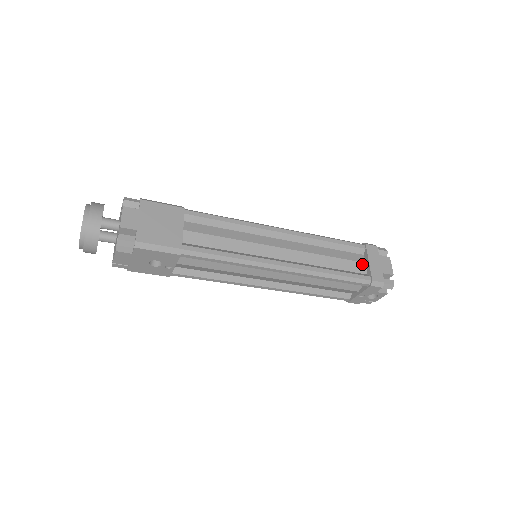
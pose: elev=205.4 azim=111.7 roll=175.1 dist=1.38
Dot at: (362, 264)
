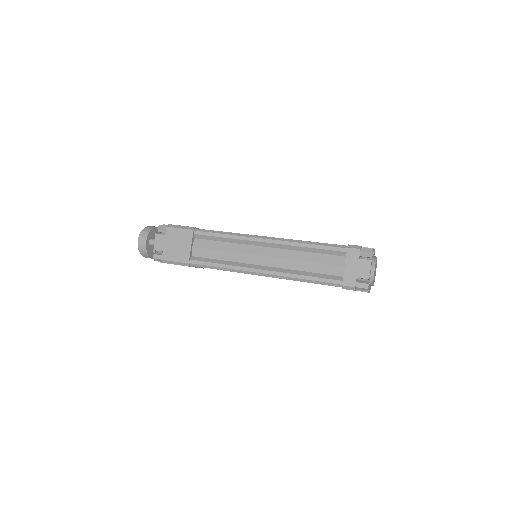
Dot at: (339, 267)
